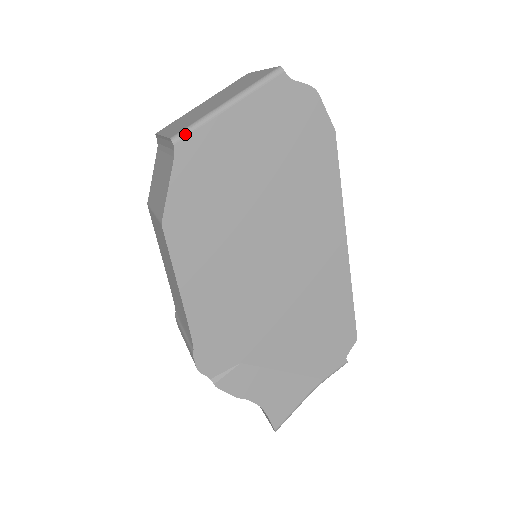
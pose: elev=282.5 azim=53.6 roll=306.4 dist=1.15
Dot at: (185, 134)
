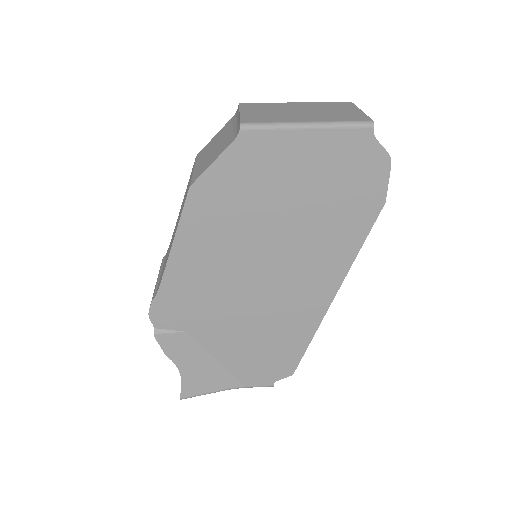
Dot at: (255, 128)
